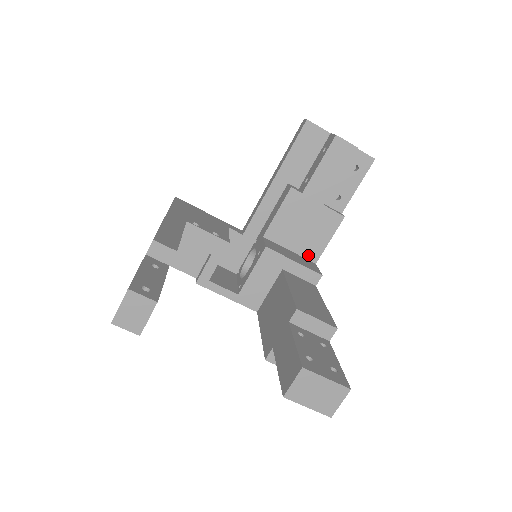
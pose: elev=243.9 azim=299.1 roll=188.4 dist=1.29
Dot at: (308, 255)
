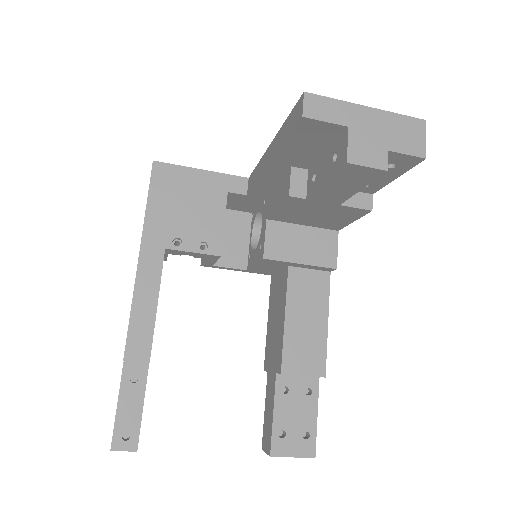
Dot at: (327, 227)
